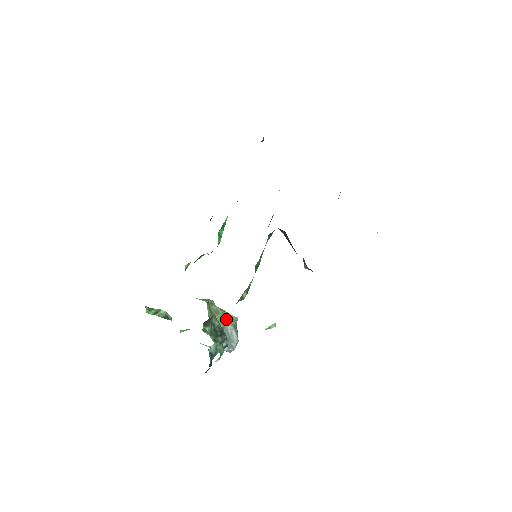
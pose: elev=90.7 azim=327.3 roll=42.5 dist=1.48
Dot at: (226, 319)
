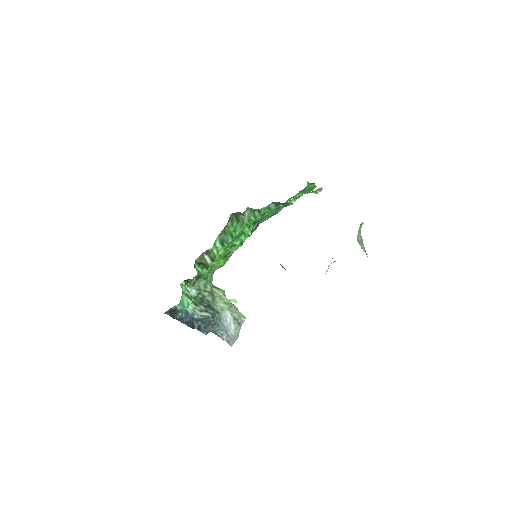
Dot at: (228, 308)
